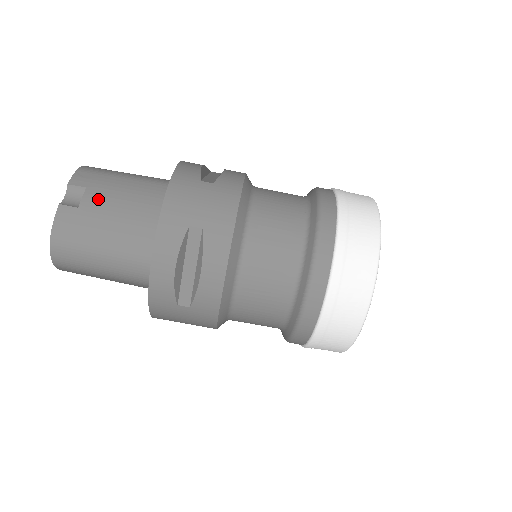
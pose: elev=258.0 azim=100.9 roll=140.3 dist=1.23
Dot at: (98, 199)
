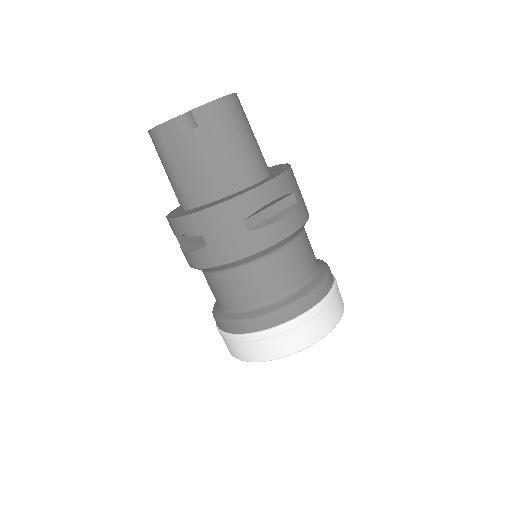
Dot at: (194, 144)
